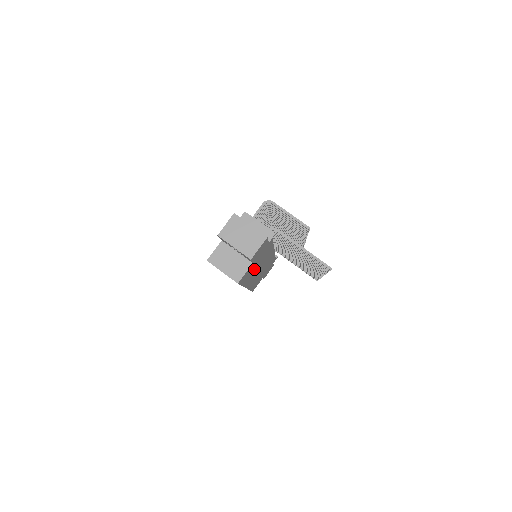
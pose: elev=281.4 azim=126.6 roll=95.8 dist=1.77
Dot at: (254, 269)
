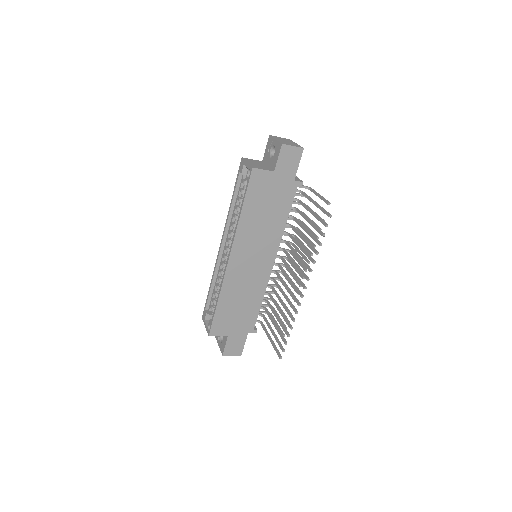
Dot at: (260, 212)
